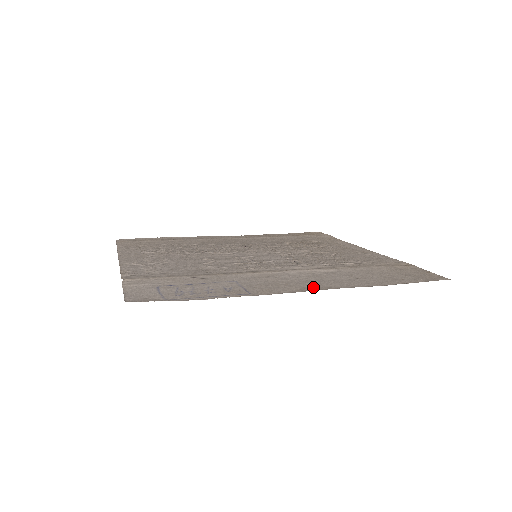
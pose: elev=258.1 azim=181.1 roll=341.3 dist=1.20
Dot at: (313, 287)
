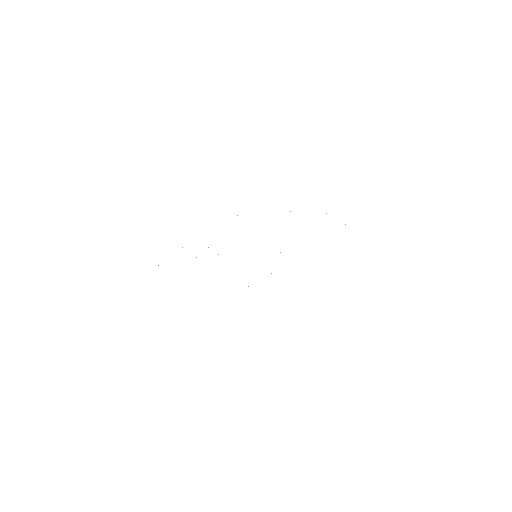
Dot at: occluded
